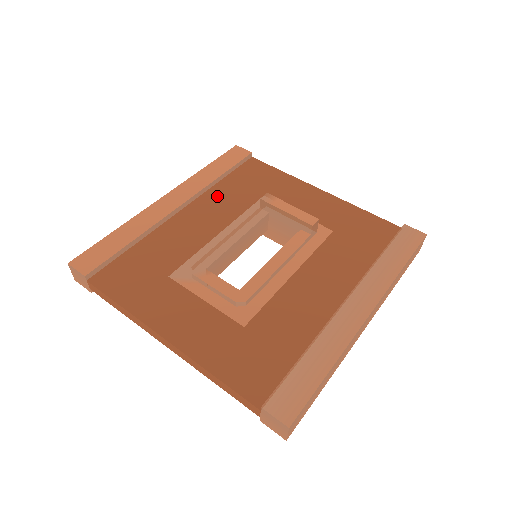
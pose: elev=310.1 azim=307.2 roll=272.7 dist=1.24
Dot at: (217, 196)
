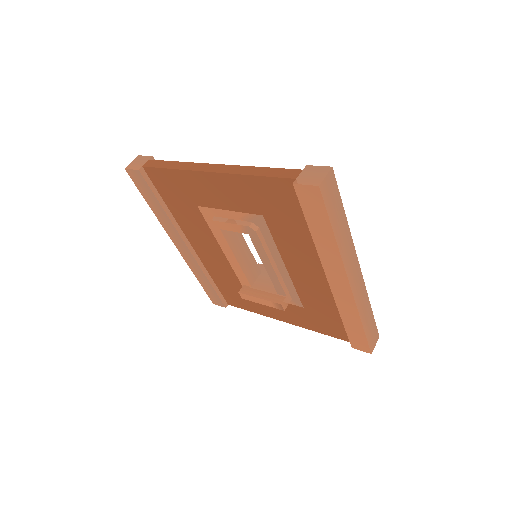
Dot at: occluded
